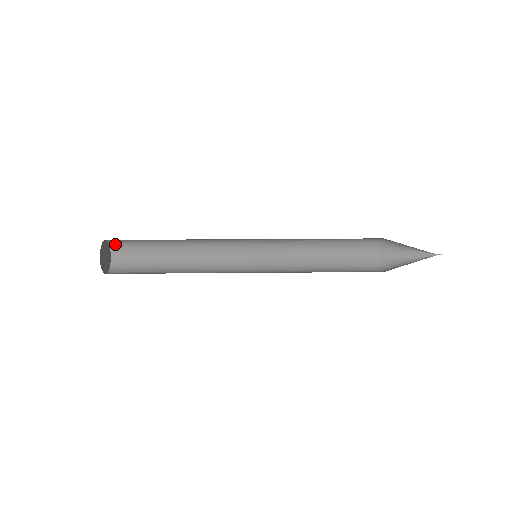
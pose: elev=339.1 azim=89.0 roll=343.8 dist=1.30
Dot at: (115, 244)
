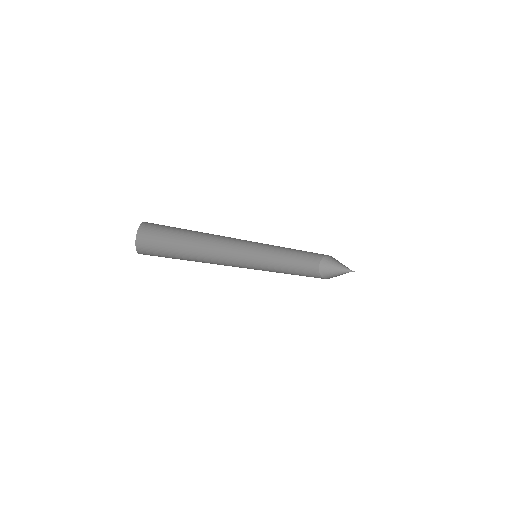
Dot at: (141, 248)
